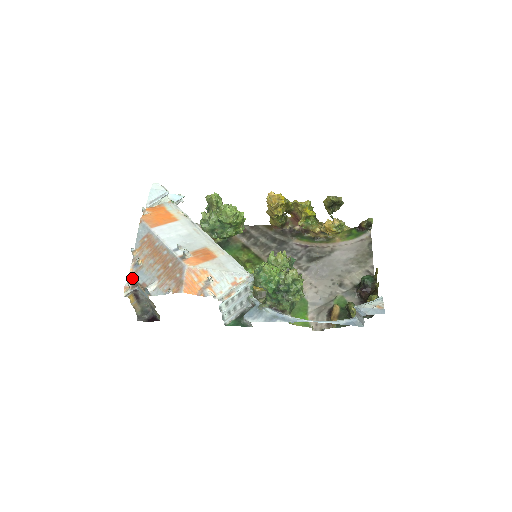
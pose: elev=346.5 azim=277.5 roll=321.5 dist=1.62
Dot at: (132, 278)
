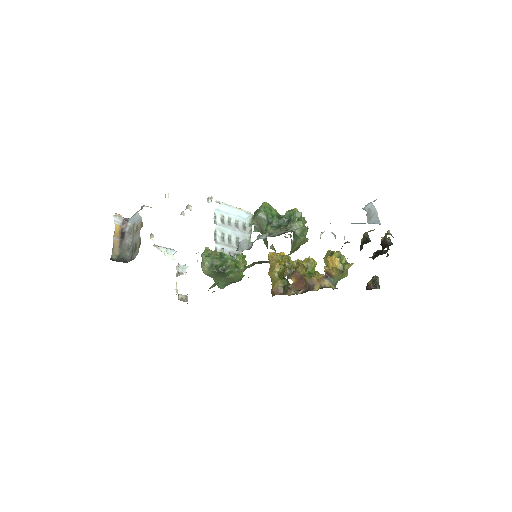
Dot at: occluded
